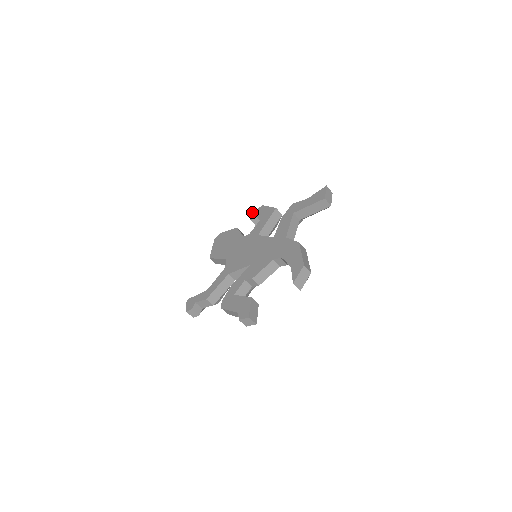
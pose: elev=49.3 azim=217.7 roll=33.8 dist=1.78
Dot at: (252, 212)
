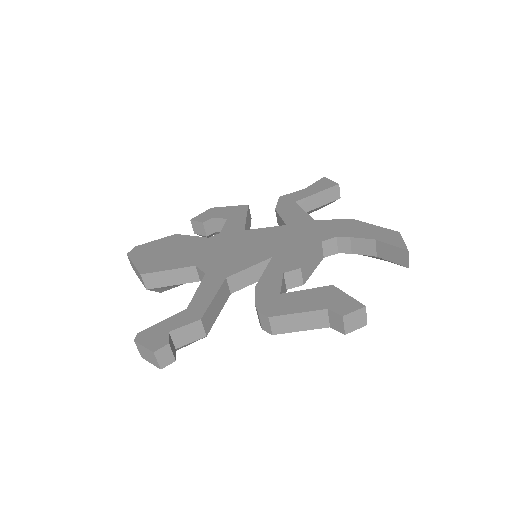
Dot at: occluded
